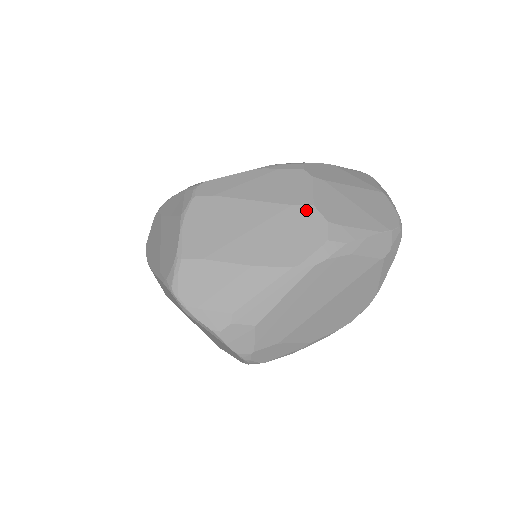
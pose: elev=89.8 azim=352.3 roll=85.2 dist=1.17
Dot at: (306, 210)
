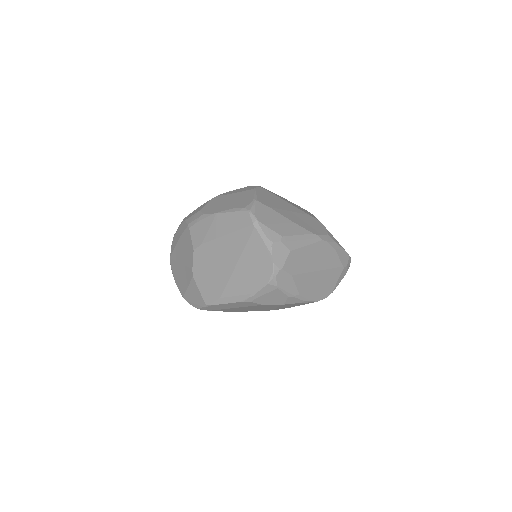
Dot at: (316, 220)
